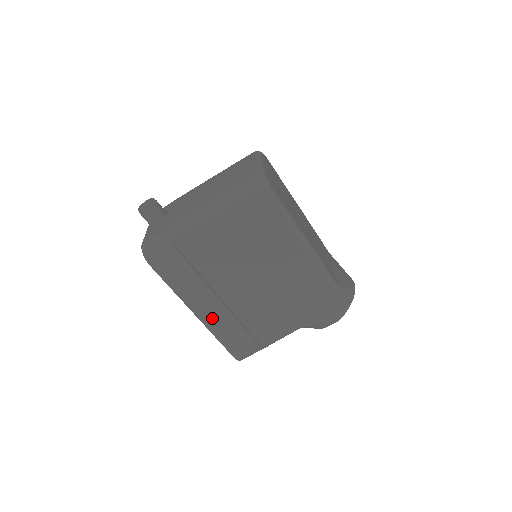
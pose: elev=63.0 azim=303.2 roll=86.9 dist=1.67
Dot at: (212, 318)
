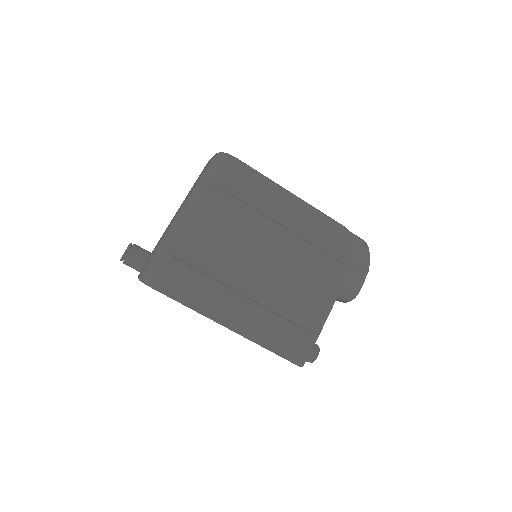
Dot at: (247, 323)
